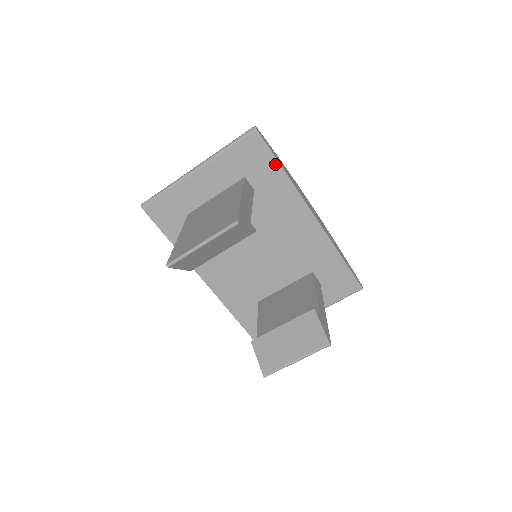
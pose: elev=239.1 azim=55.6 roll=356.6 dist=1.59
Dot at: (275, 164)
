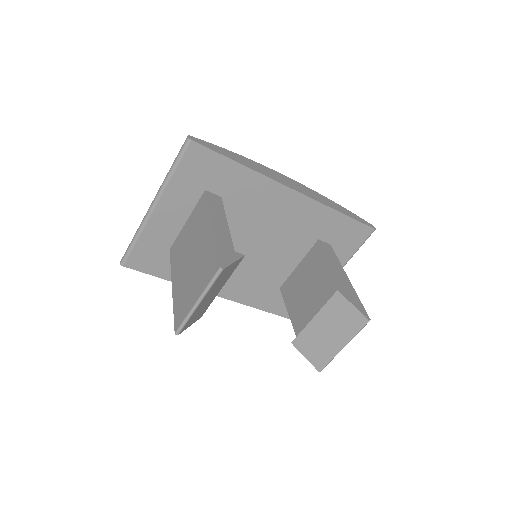
Dot at: (229, 163)
